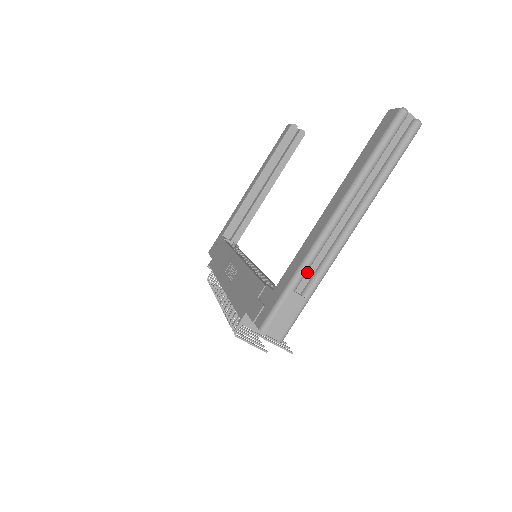
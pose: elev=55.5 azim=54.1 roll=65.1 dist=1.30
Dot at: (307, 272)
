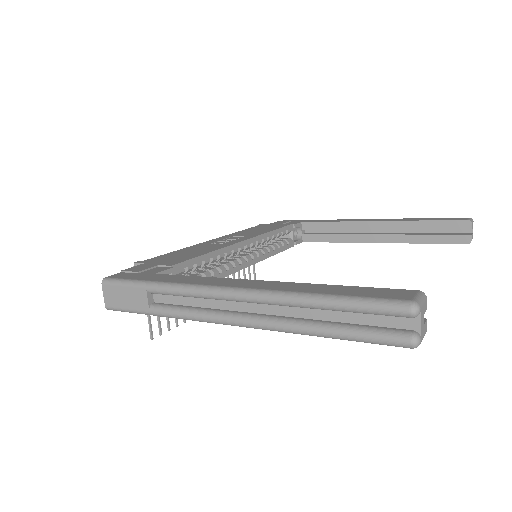
Dot at: (175, 296)
